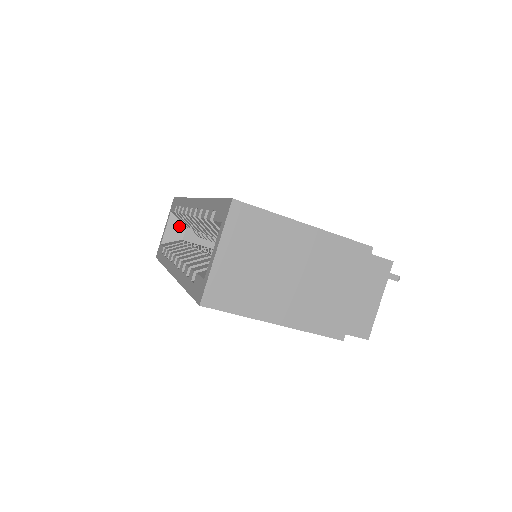
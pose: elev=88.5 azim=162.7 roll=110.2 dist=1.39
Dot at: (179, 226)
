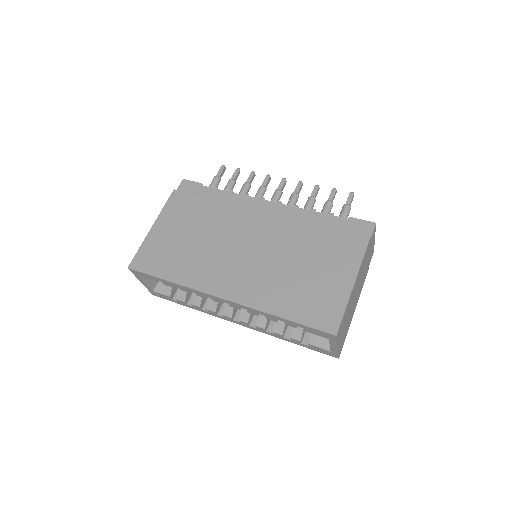
Dot at: occluded
